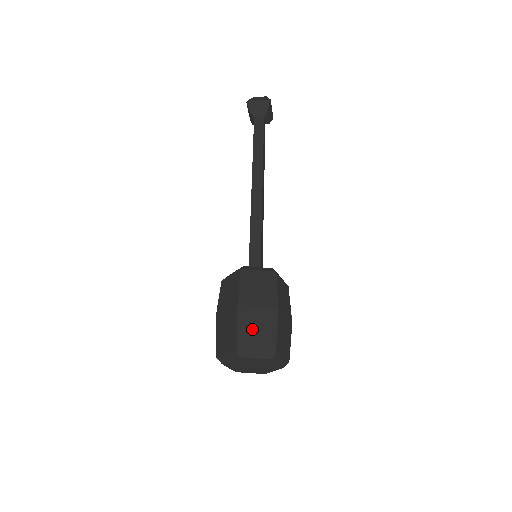
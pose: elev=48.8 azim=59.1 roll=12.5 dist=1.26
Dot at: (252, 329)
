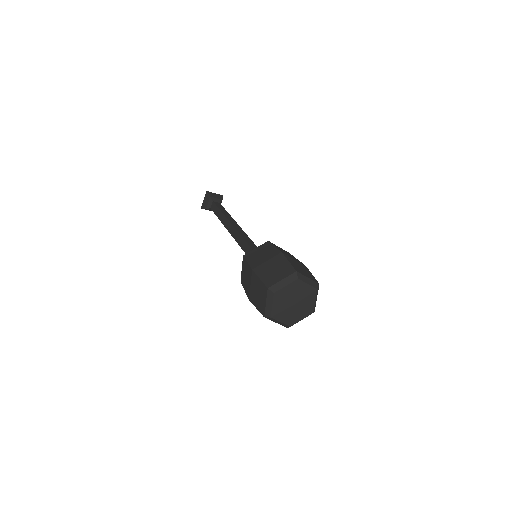
Dot at: (298, 267)
